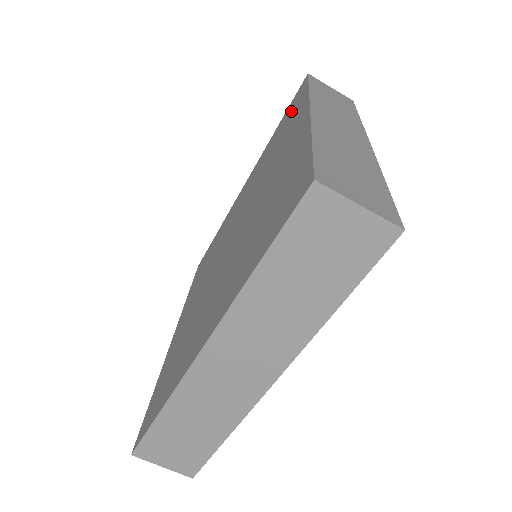
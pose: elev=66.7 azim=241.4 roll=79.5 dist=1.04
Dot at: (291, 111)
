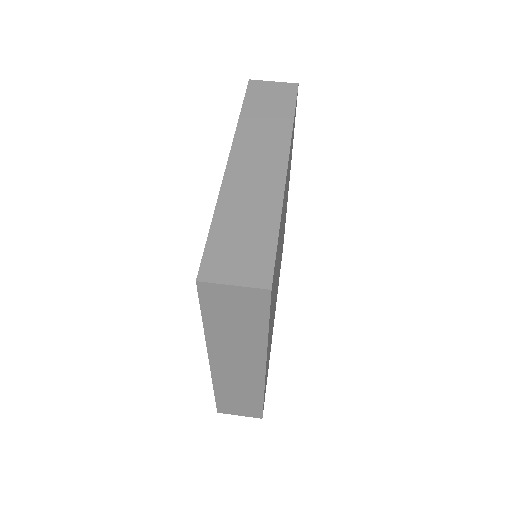
Dot at: occluded
